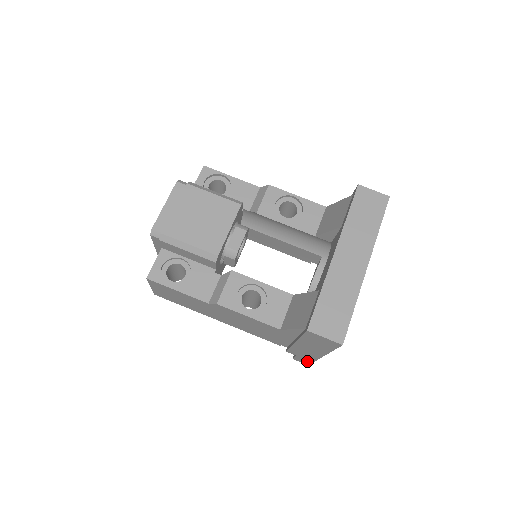
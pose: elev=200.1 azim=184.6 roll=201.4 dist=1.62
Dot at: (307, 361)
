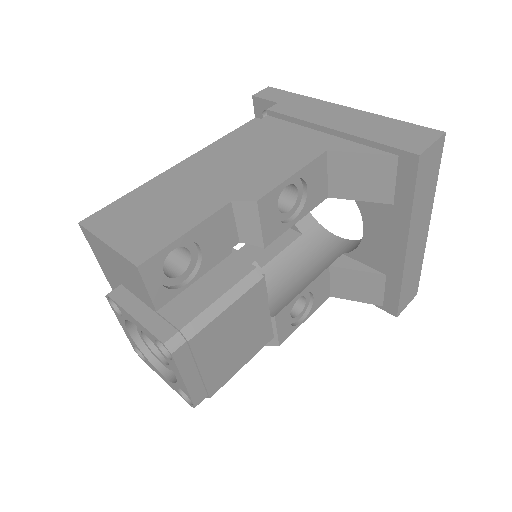
Dot at: occluded
